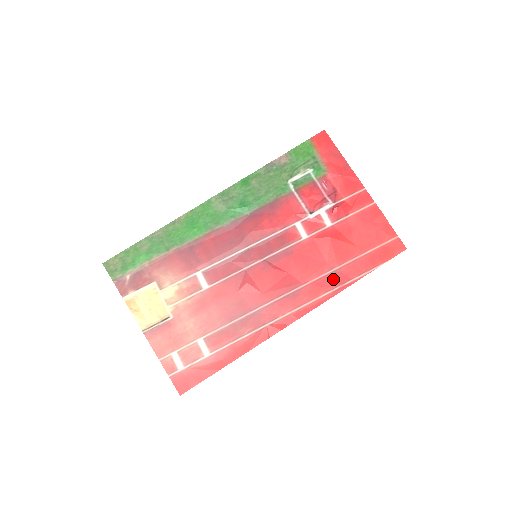
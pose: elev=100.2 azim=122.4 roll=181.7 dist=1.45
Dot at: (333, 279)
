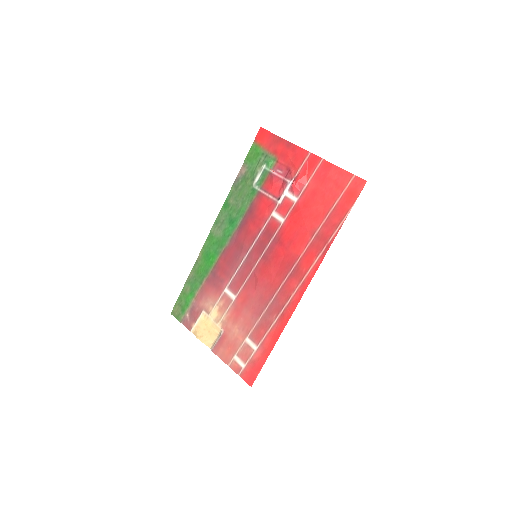
Dot at: (318, 243)
